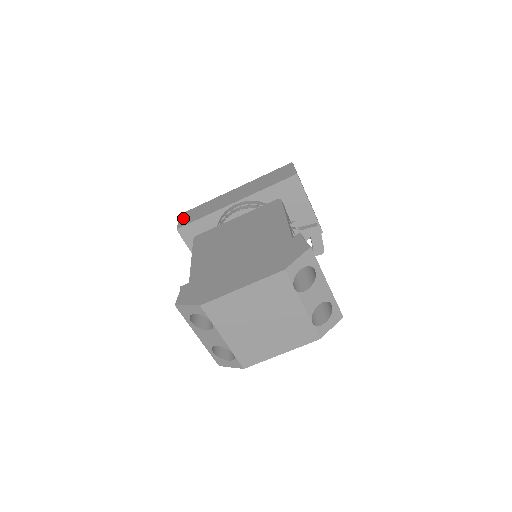
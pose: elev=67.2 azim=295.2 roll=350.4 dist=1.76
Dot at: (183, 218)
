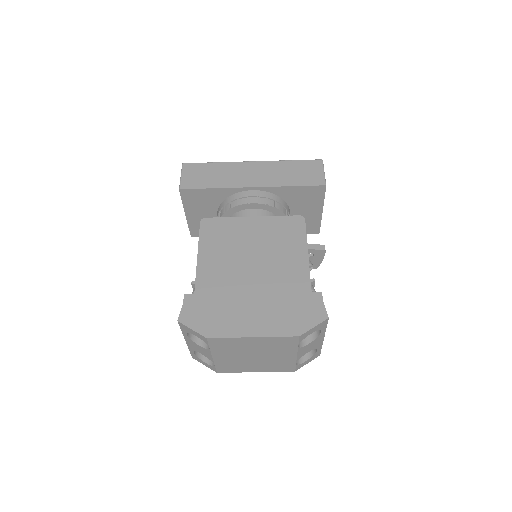
Dot at: (188, 174)
